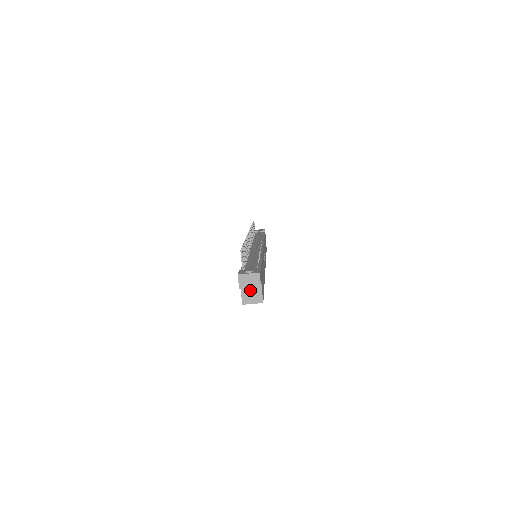
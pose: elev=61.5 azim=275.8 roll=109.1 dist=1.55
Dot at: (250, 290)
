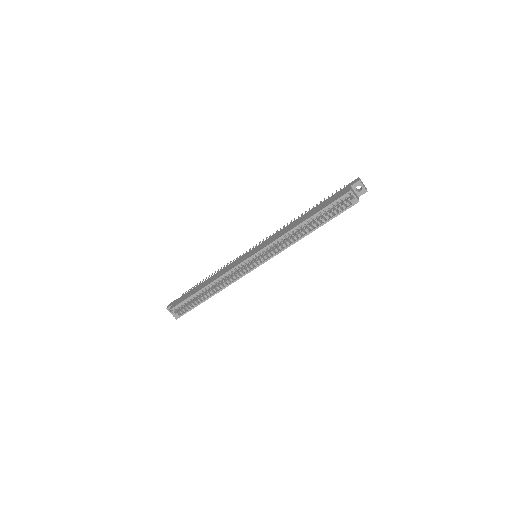
Dot at: (354, 192)
